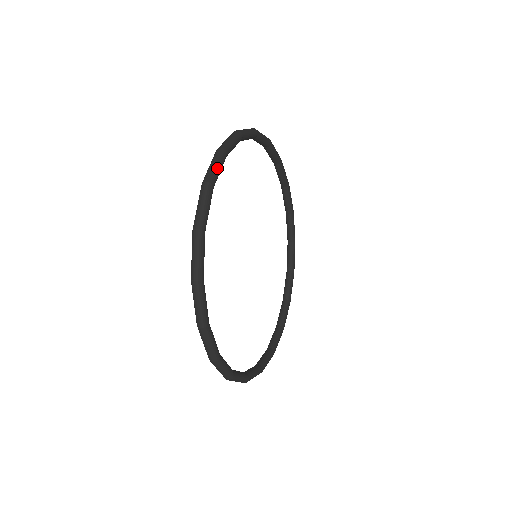
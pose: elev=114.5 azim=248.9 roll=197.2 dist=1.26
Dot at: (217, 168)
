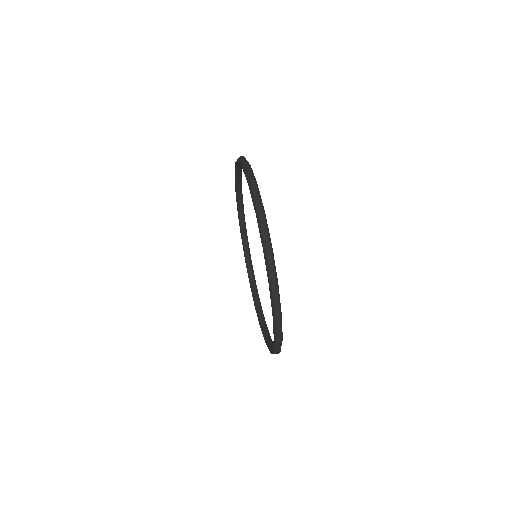
Dot at: occluded
